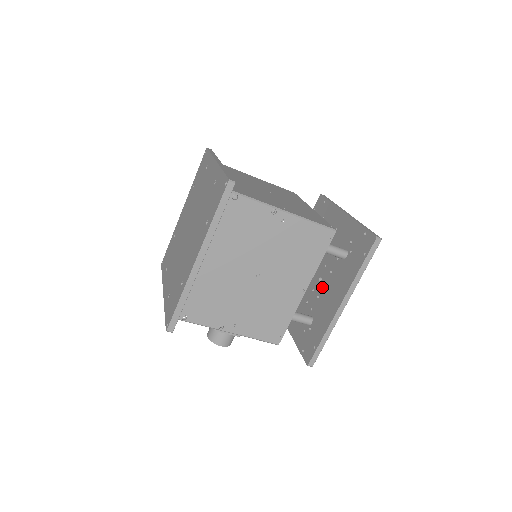
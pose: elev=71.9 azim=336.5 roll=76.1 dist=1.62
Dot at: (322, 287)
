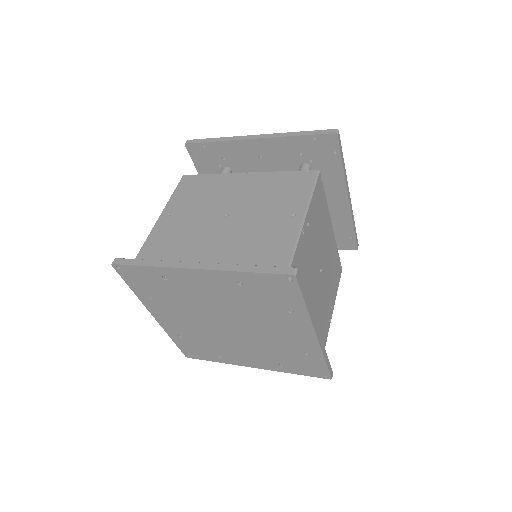
Dot at: occluded
